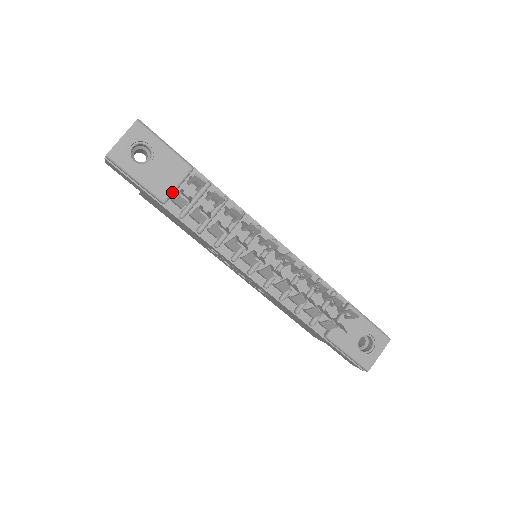
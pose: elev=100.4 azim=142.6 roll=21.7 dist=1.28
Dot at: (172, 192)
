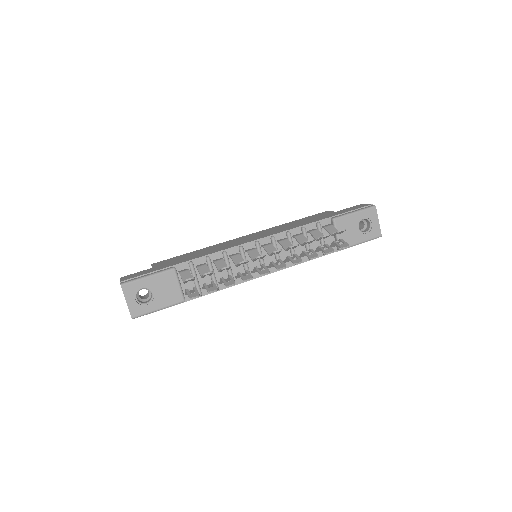
Dot at: (181, 292)
